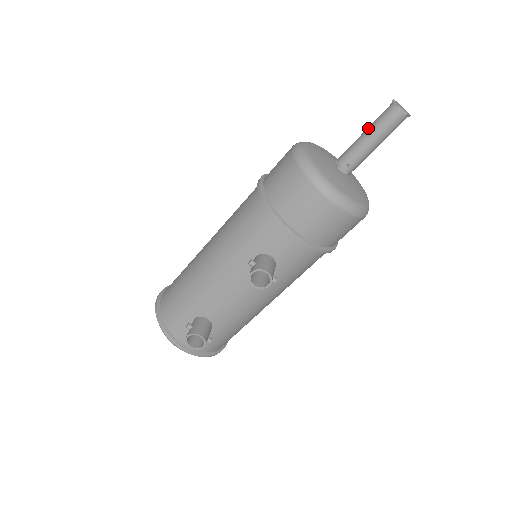
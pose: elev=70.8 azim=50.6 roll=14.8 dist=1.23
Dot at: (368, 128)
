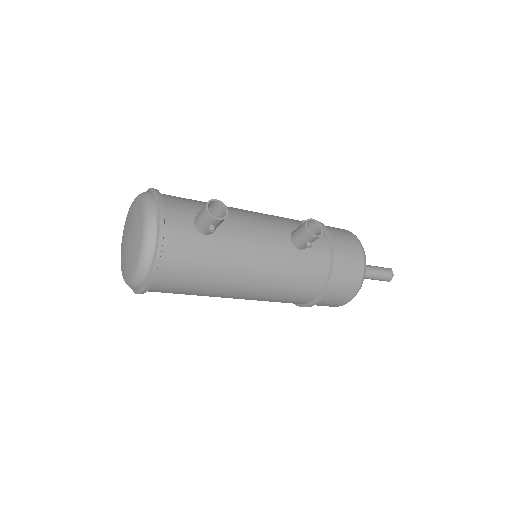
Dot at: (370, 265)
